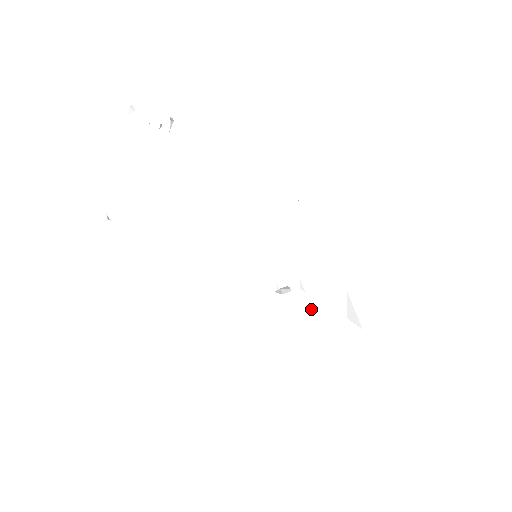
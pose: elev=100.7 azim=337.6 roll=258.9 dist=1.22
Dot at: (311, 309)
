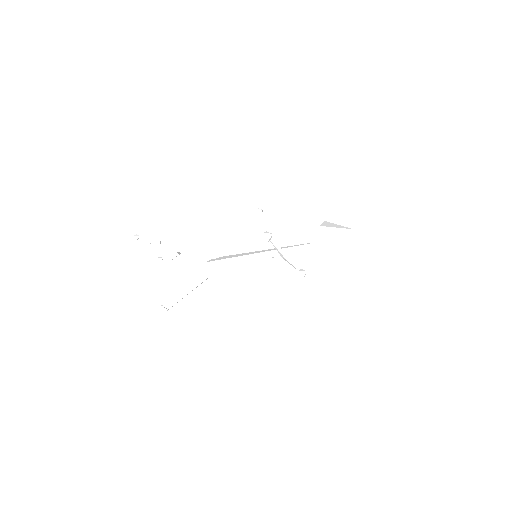
Dot at: (309, 250)
